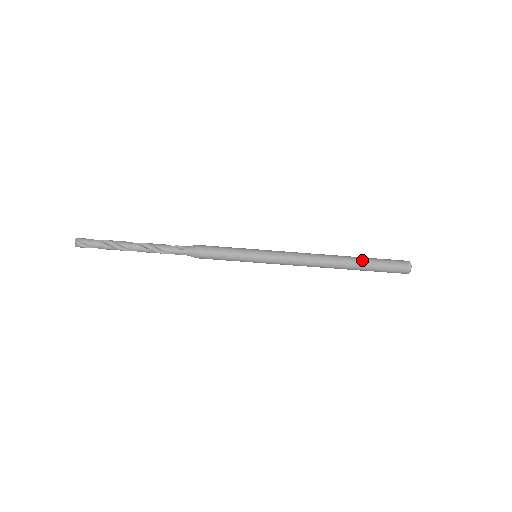
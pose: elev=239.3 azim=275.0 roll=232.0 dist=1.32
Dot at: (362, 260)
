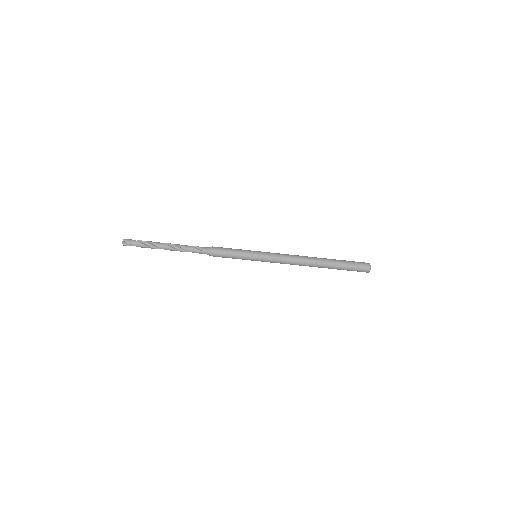
Dot at: (334, 263)
